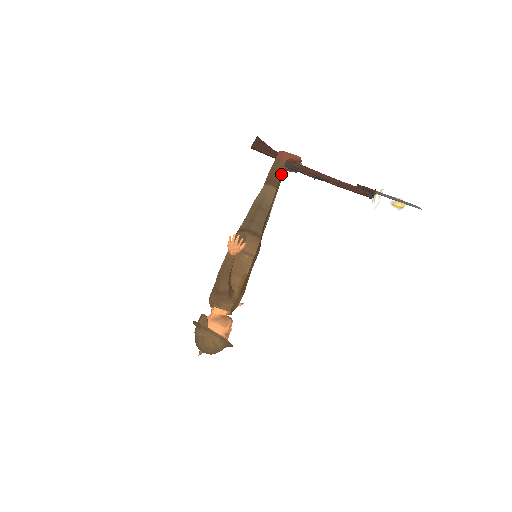
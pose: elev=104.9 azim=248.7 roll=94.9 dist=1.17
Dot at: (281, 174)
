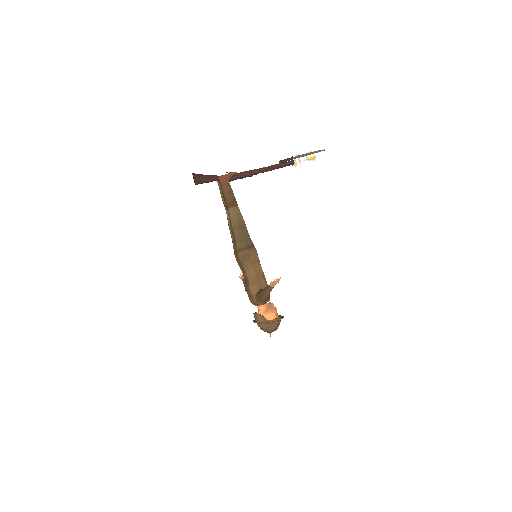
Dot at: (233, 193)
